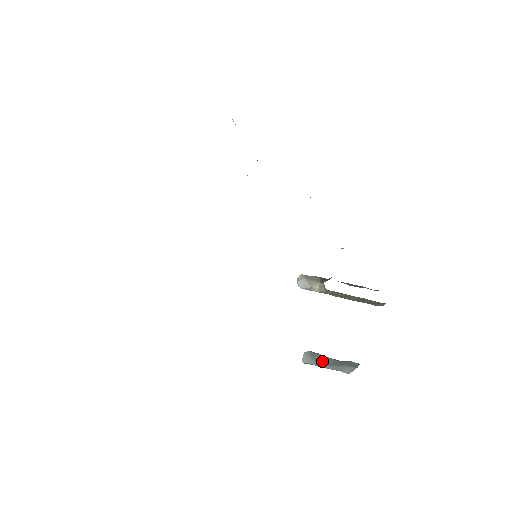
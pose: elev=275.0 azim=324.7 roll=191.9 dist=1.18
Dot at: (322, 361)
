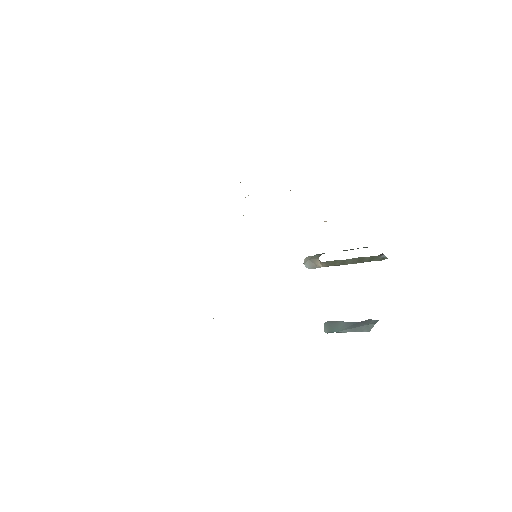
Dot at: (341, 327)
